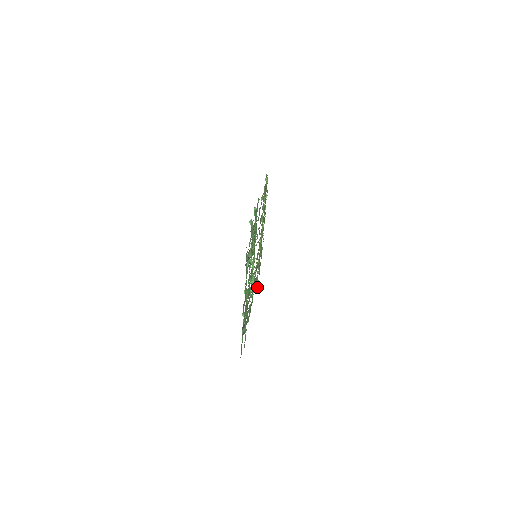
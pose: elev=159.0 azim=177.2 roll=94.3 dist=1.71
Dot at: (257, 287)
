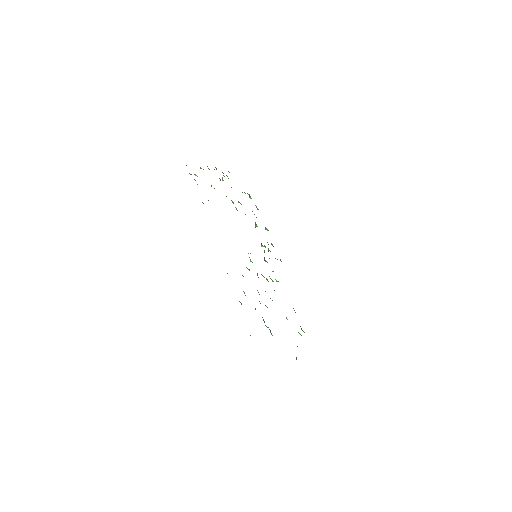
Dot at: occluded
